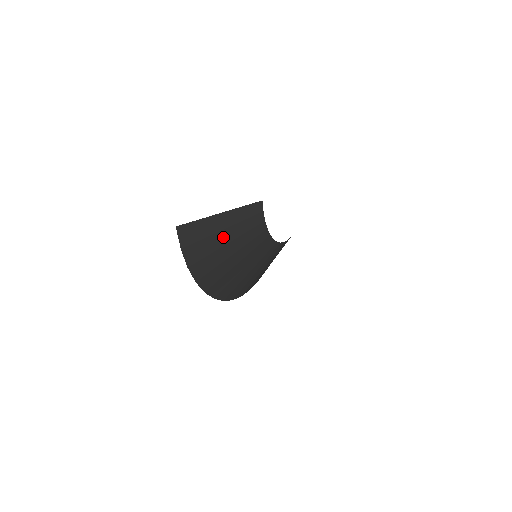
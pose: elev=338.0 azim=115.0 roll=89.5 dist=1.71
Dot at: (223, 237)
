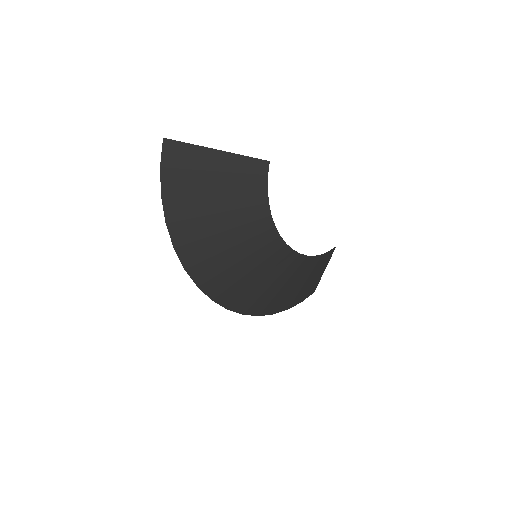
Dot at: (212, 181)
